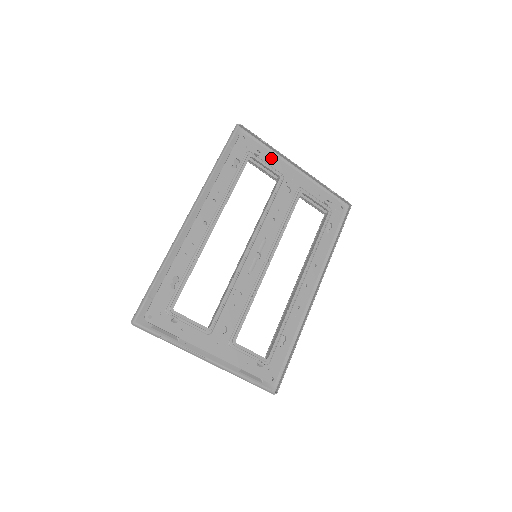
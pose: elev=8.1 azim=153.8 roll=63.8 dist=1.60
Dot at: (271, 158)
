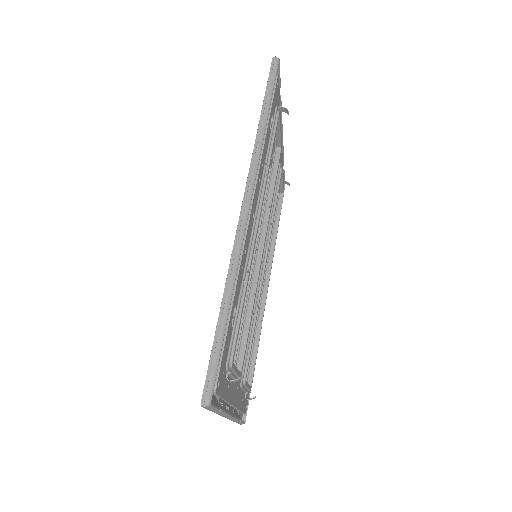
Dot at: occluded
